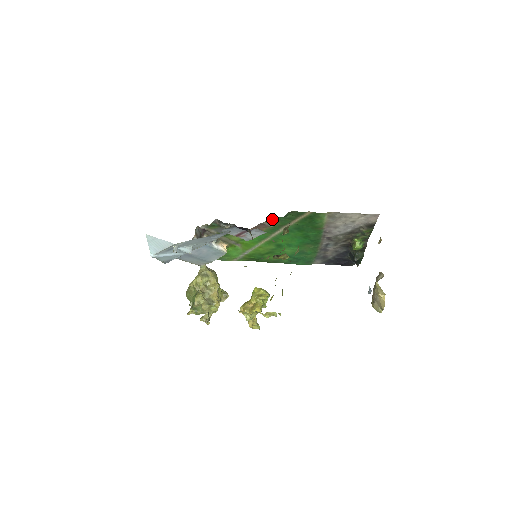
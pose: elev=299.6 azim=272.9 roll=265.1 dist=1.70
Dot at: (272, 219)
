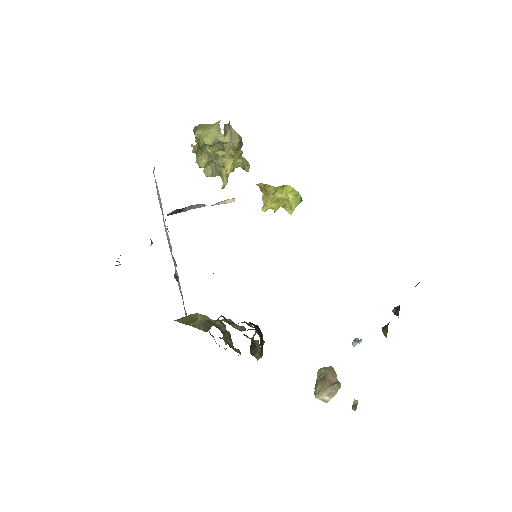
Dot at: occluded
